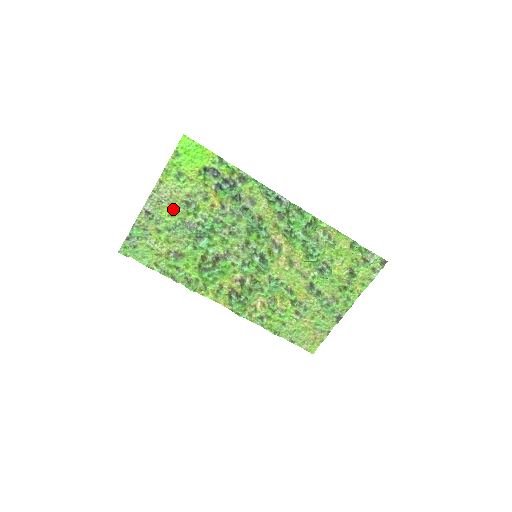
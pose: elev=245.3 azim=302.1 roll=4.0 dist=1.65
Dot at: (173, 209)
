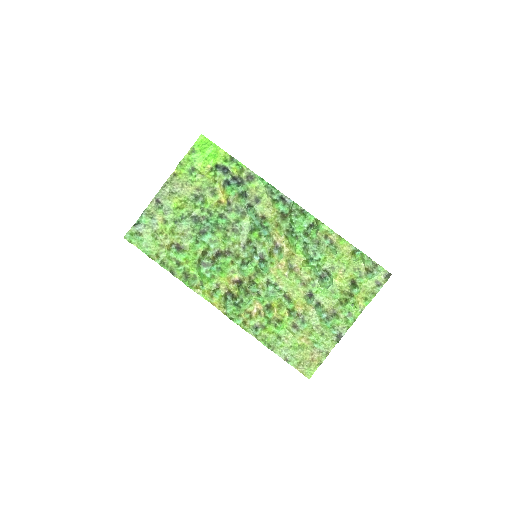
Dot at: (182, 202)
